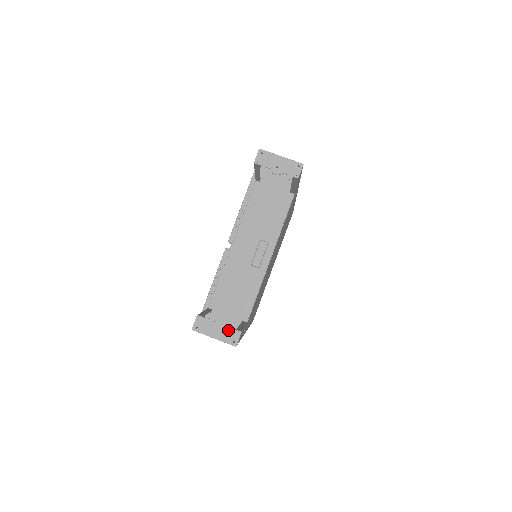
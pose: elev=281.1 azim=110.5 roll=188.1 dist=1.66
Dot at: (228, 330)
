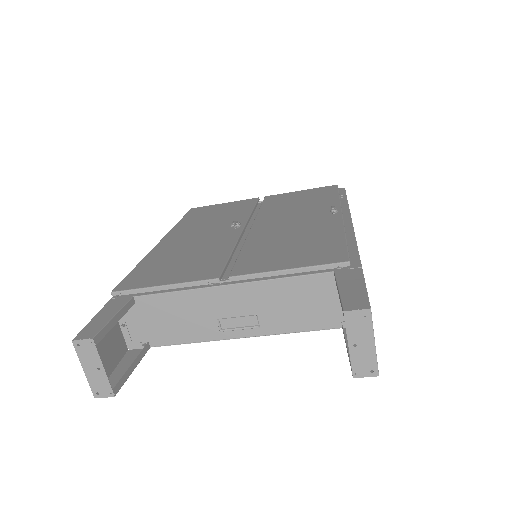
Dot at: (105, 381)
